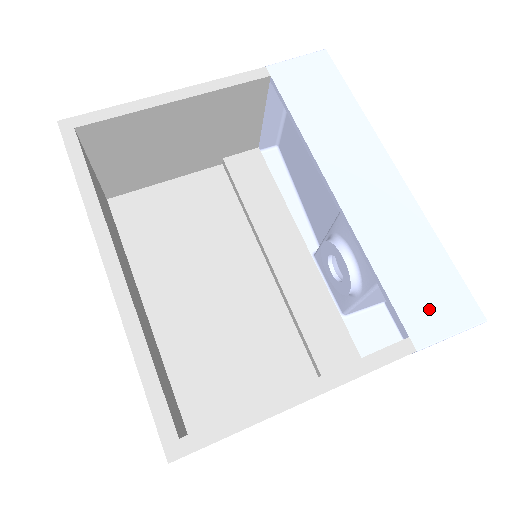
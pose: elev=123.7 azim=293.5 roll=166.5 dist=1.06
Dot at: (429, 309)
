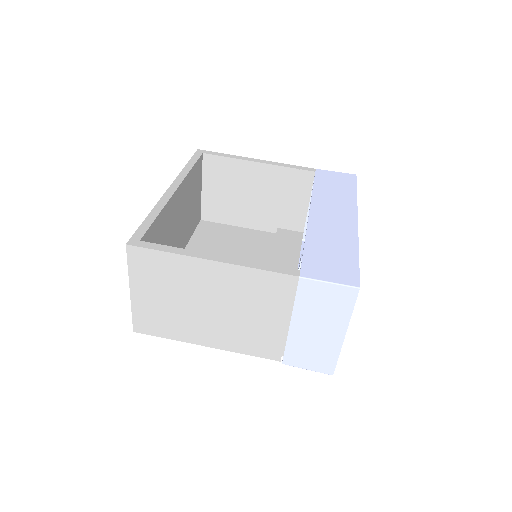
Dot at: (324, 267)
